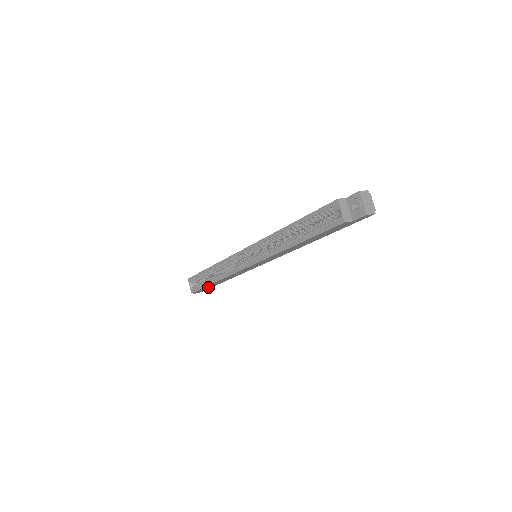
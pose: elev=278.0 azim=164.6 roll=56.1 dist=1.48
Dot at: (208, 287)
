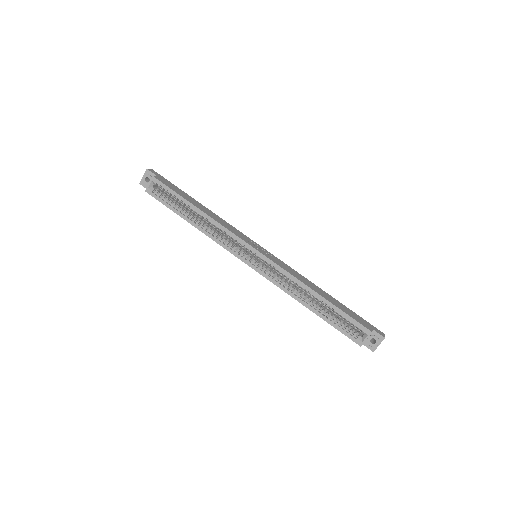
Dot at: occluded
